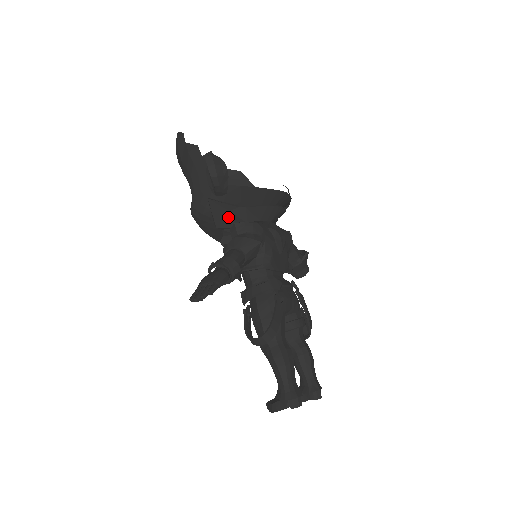
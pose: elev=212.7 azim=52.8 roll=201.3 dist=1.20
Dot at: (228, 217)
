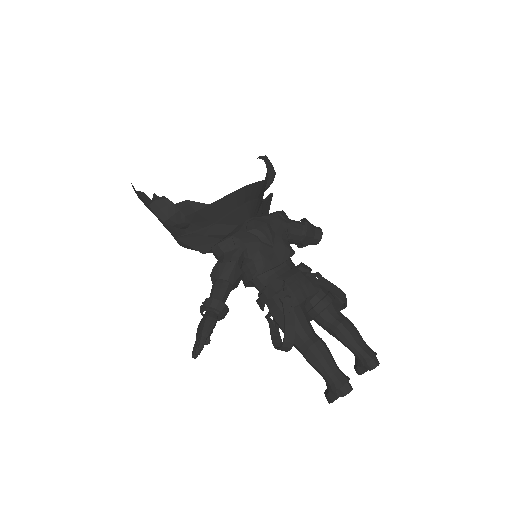
Dot at: (207, 240)
